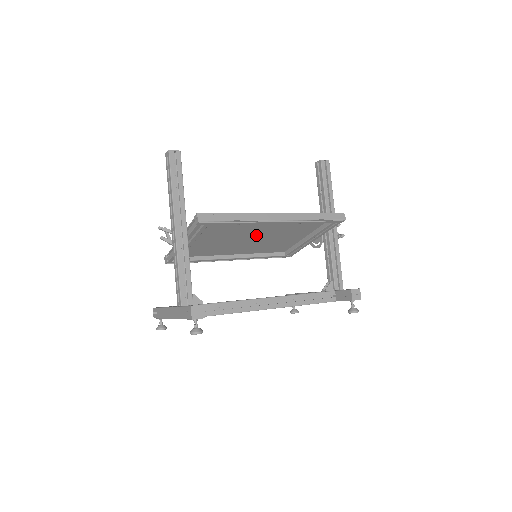
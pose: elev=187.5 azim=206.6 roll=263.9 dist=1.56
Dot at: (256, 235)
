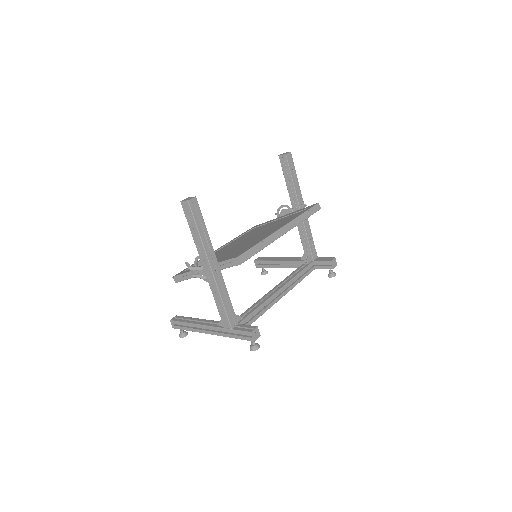
Dot at: occluded
